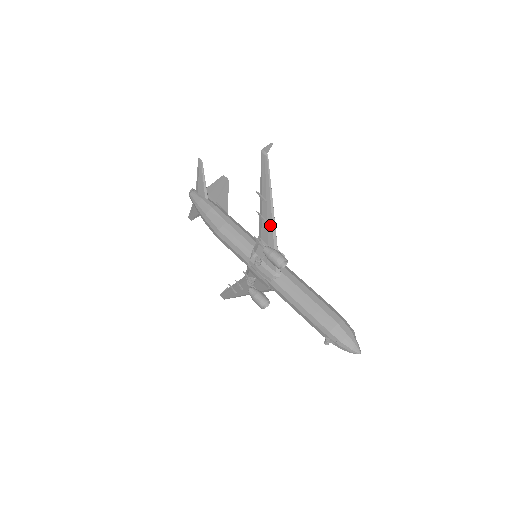
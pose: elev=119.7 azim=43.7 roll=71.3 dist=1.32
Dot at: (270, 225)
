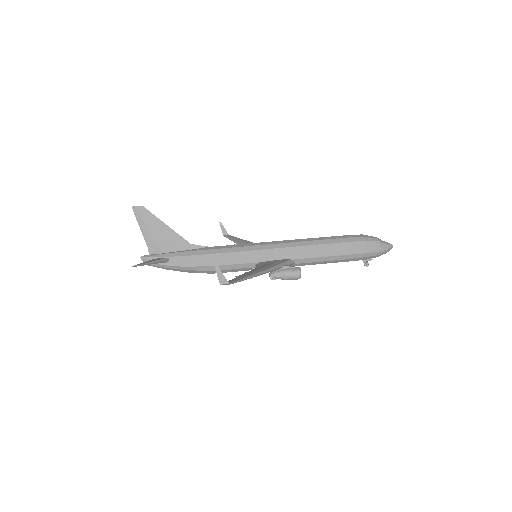
Dot at: occluded
